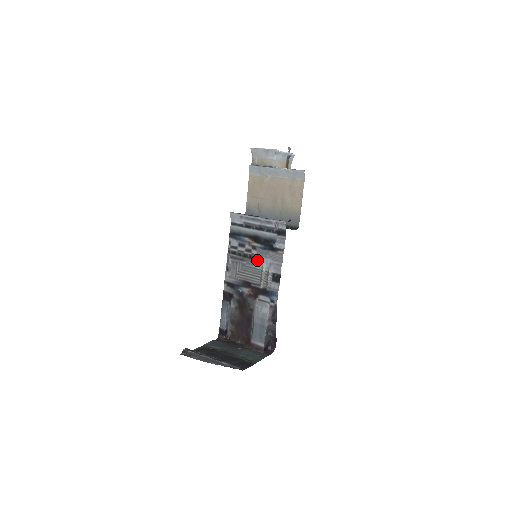
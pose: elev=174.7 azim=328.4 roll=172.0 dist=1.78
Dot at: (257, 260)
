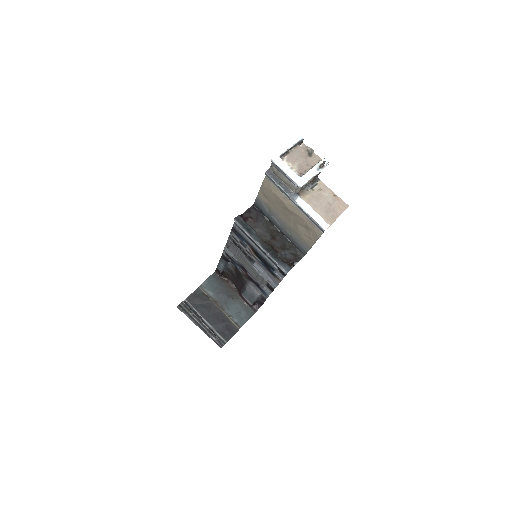
Dot at: (255, 265)
